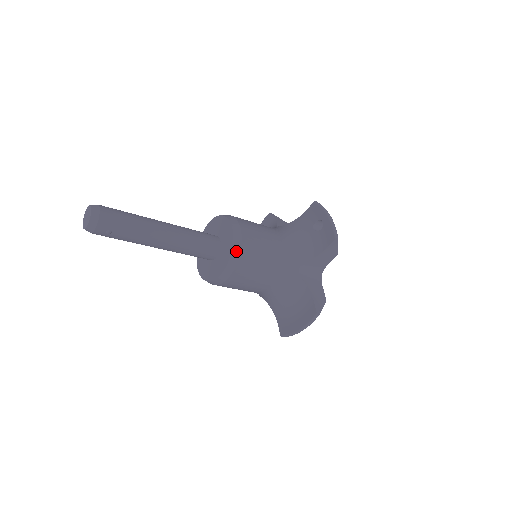
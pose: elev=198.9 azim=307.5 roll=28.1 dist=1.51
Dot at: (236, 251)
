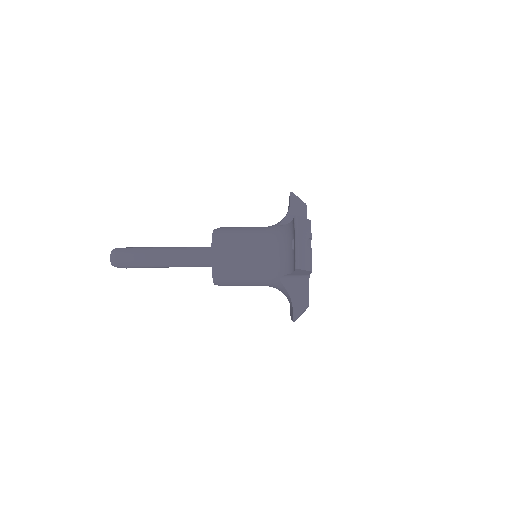
Dot at: (216, 274)
